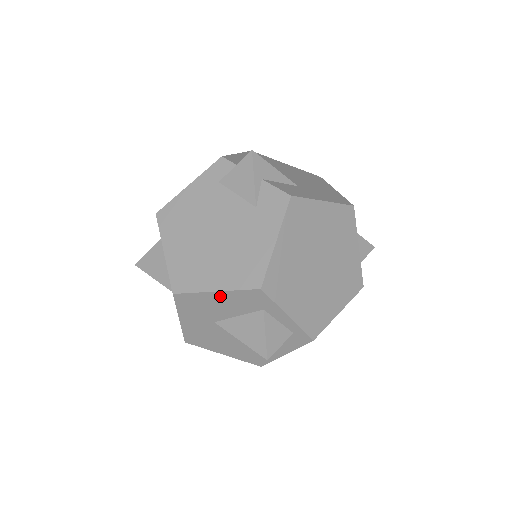
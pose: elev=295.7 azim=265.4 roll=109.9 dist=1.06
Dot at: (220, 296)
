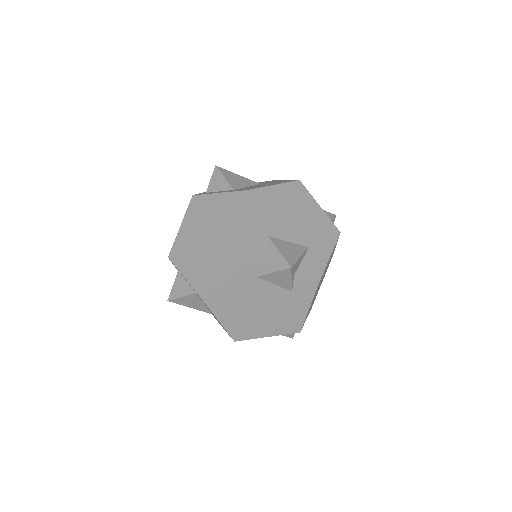
Dot at: (269, 335)
